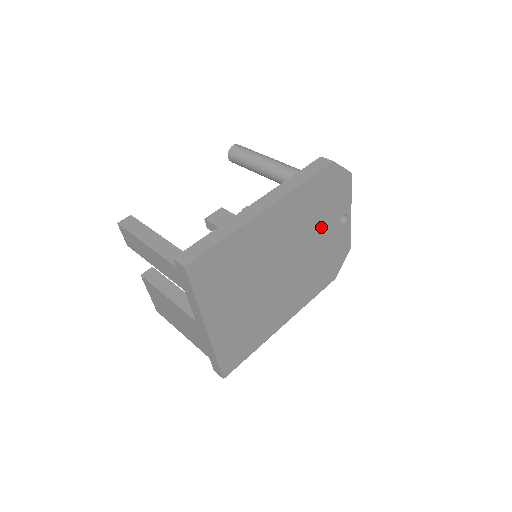
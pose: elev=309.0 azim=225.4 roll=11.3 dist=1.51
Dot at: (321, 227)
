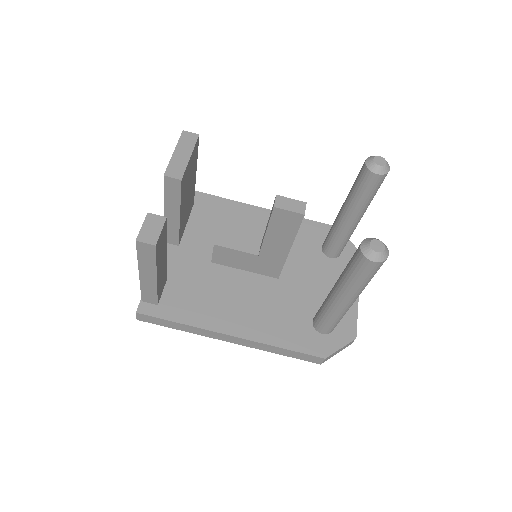
Dot at: occluded
